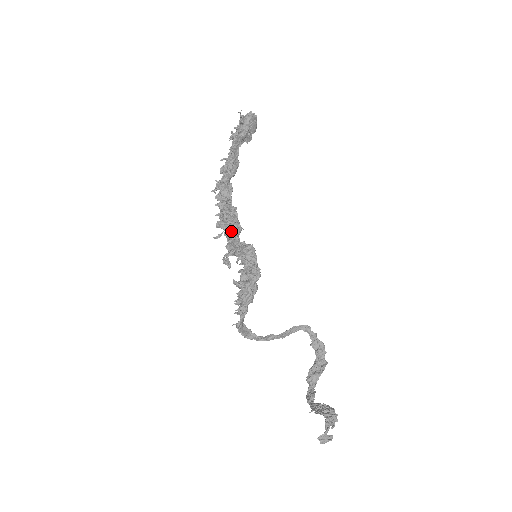
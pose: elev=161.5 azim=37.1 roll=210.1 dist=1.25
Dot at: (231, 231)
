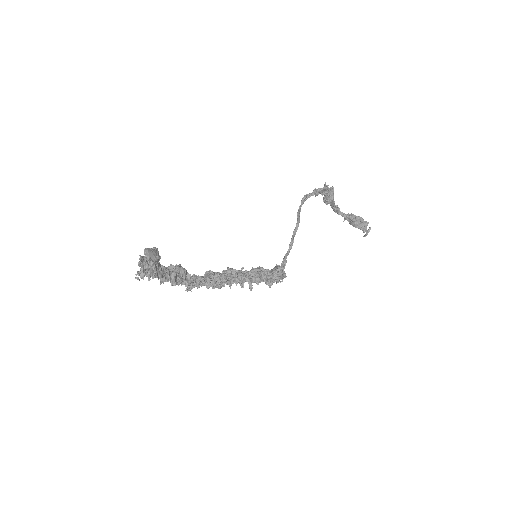
Dot at: (232, 280)
